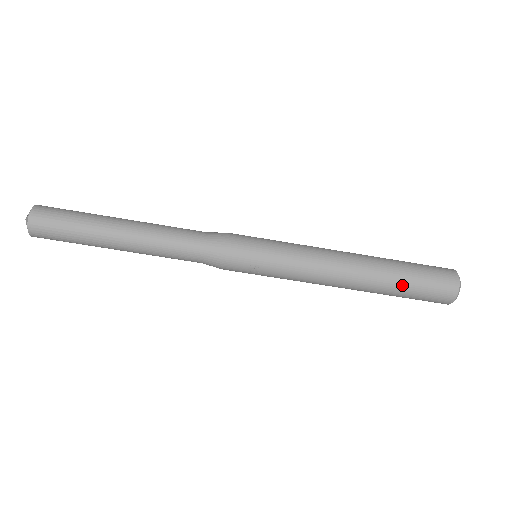
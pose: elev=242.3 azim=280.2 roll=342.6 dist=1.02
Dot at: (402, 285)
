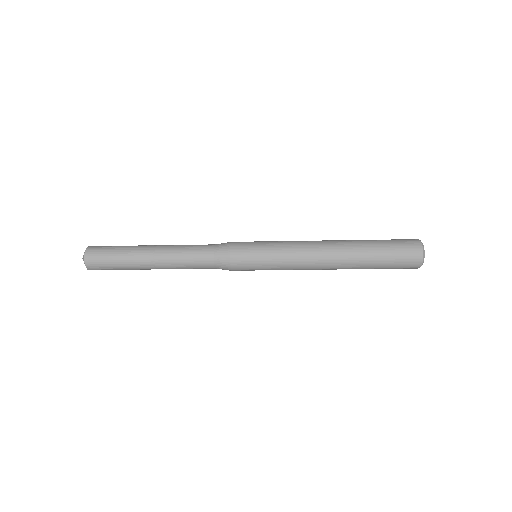
Dot at: occluded
